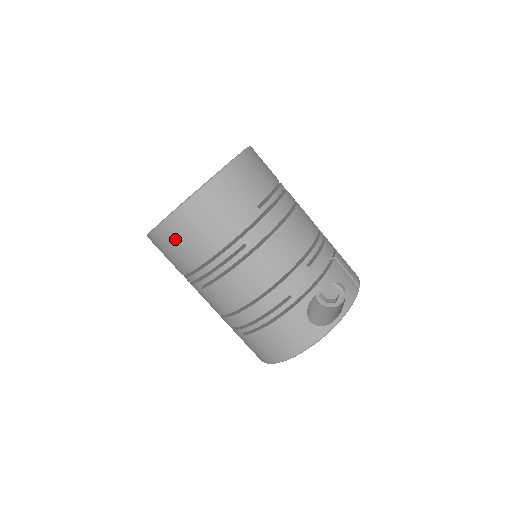
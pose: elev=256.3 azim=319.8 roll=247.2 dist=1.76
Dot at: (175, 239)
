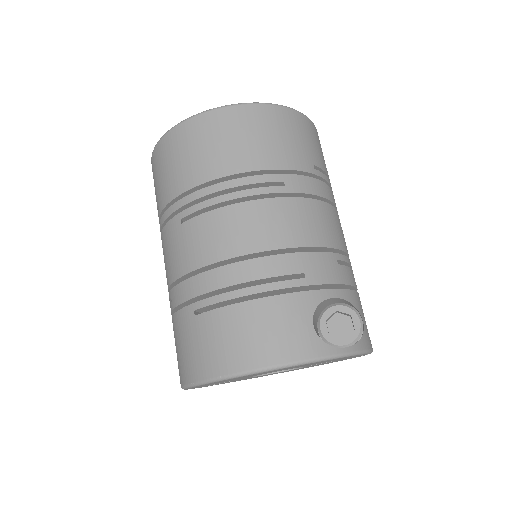
Dot at: (202, 137)
